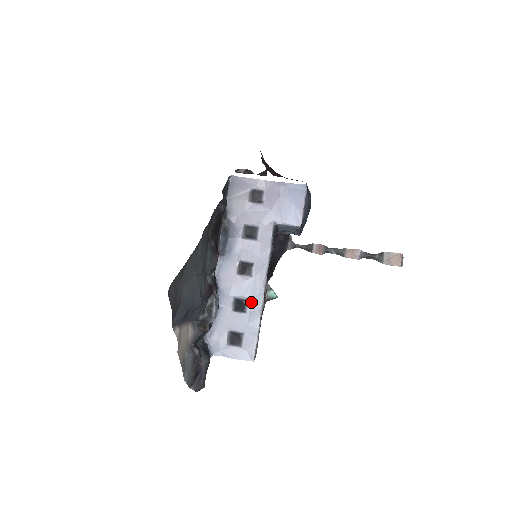
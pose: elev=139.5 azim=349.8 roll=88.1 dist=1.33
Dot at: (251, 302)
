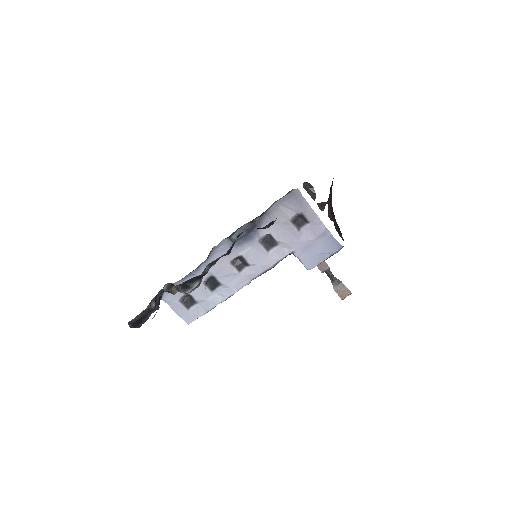
Dot at: (222, 288)
